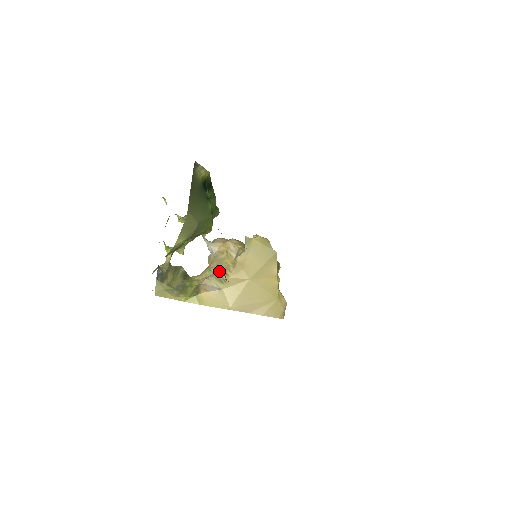
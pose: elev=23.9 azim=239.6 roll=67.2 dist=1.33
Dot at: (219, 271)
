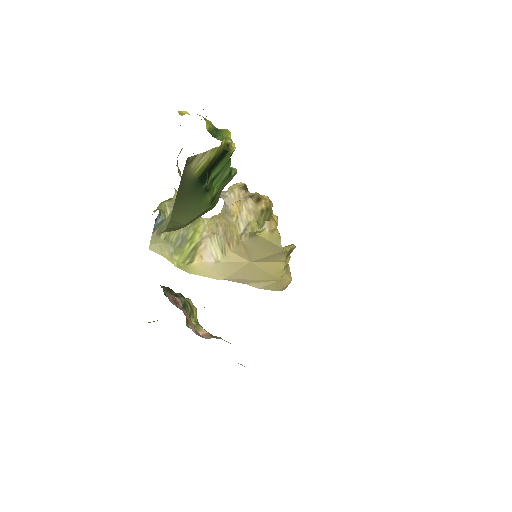
Dot at: (224, 235)
